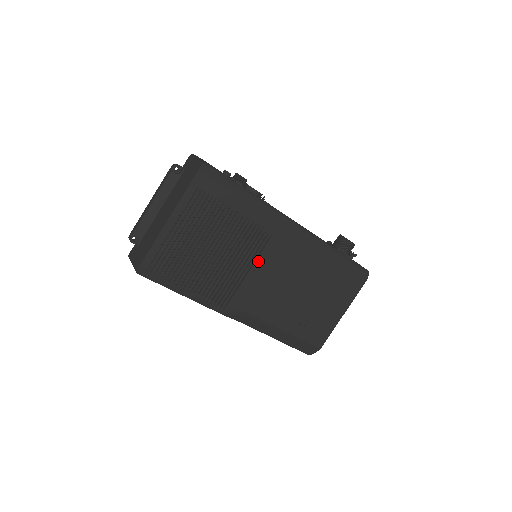
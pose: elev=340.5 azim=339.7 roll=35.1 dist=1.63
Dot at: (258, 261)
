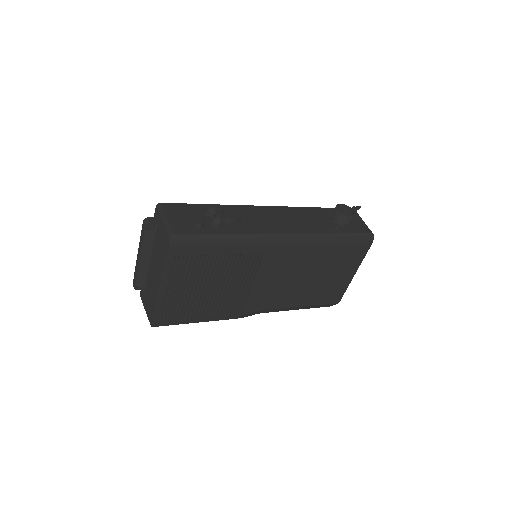
Dot at: (257, 277)
